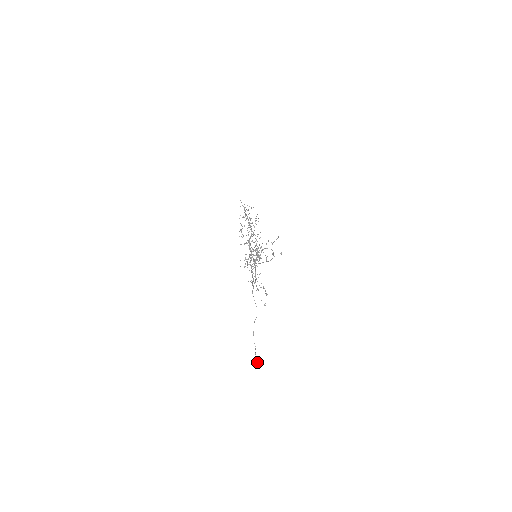
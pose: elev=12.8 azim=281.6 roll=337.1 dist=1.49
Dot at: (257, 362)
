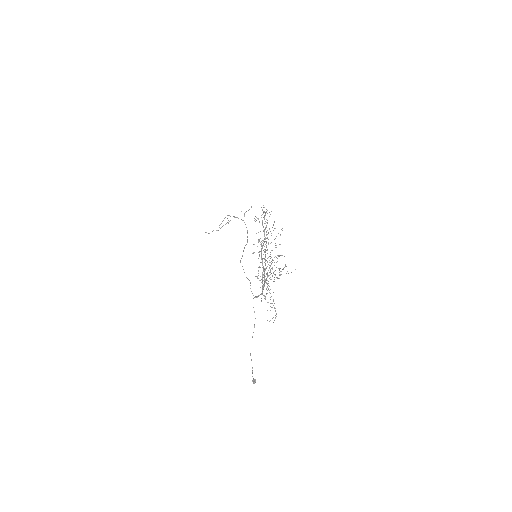
Dot at: (254, 383)
